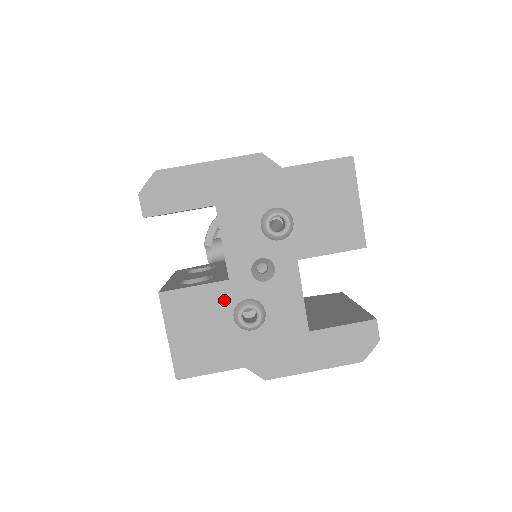
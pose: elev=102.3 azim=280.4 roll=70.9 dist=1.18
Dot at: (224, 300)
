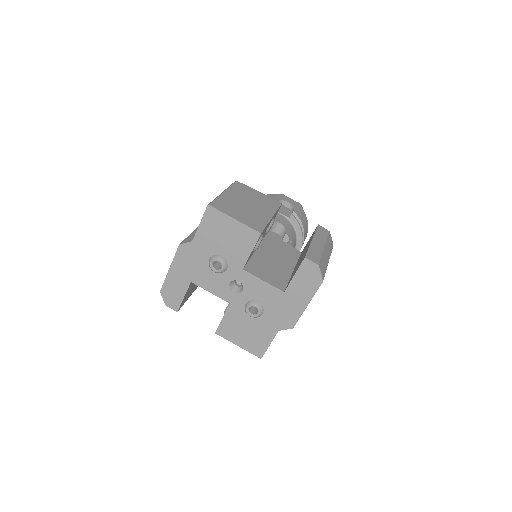
Dot at: (238, 313)
